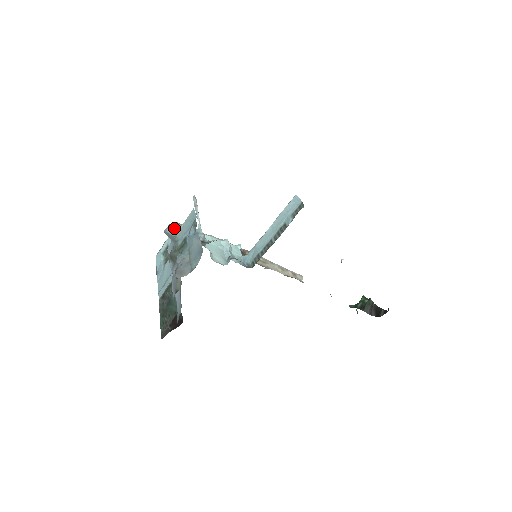
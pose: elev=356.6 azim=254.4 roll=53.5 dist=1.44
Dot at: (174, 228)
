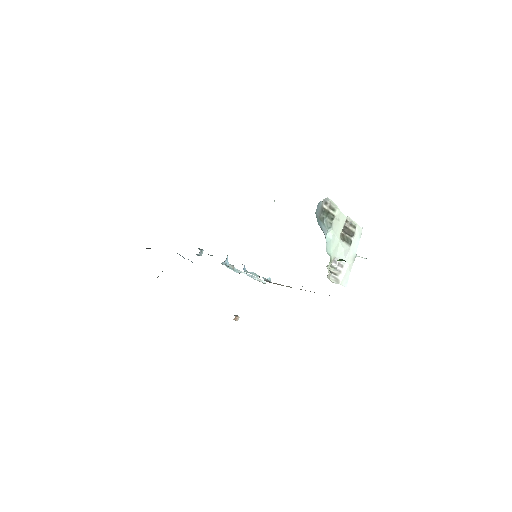
Dot at: (201, 249)
